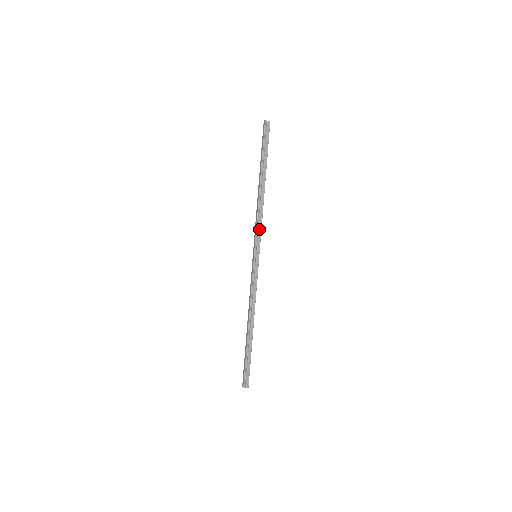
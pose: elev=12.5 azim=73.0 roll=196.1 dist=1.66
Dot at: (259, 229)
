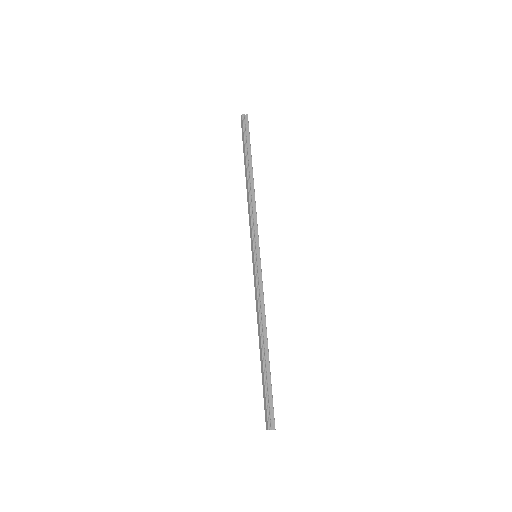
Dot at: (255, 224)
